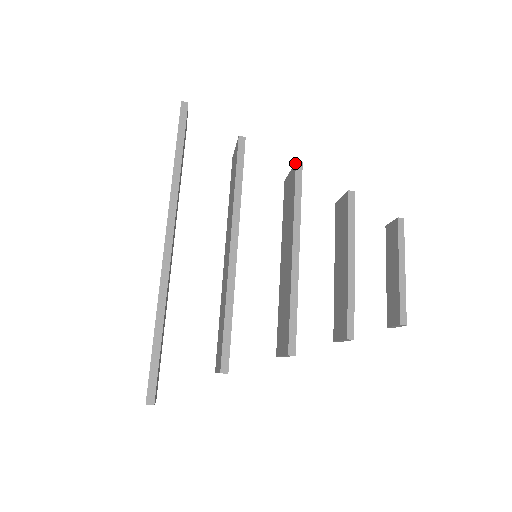
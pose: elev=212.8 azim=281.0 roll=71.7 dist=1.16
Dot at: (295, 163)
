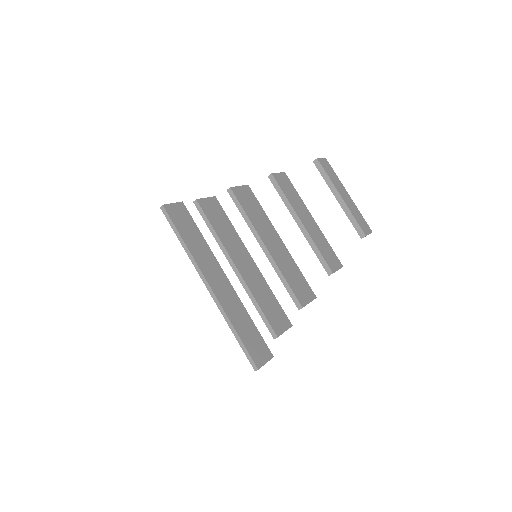
Dot at: (227, 191)
